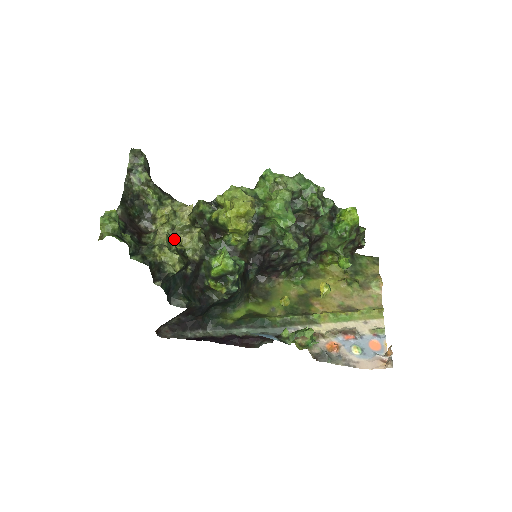
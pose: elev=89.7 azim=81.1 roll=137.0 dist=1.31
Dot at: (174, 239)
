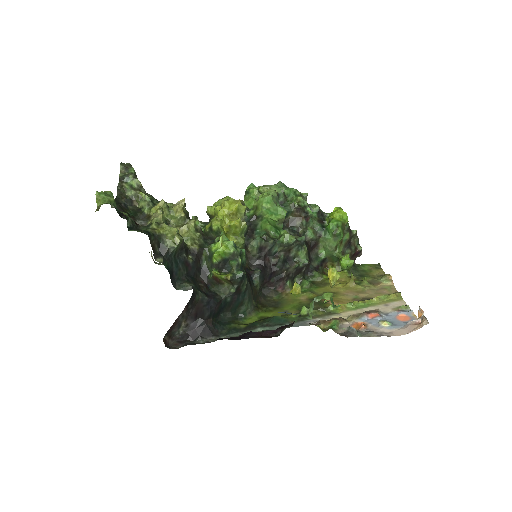
Dot at: occluded
